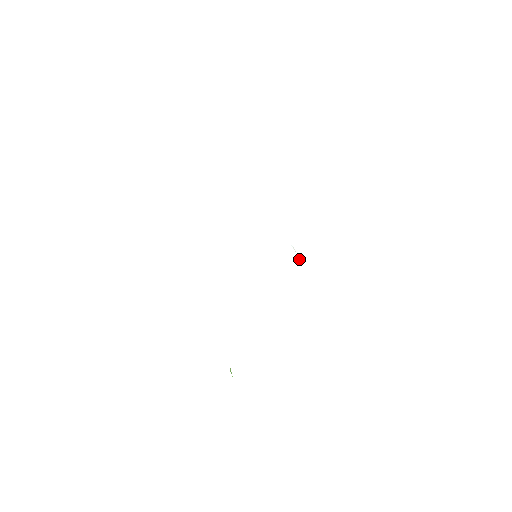
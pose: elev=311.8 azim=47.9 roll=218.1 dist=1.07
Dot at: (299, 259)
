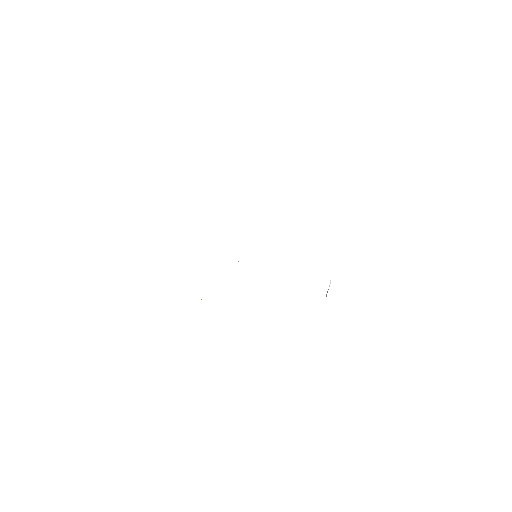
Dot at: (327, 292)
